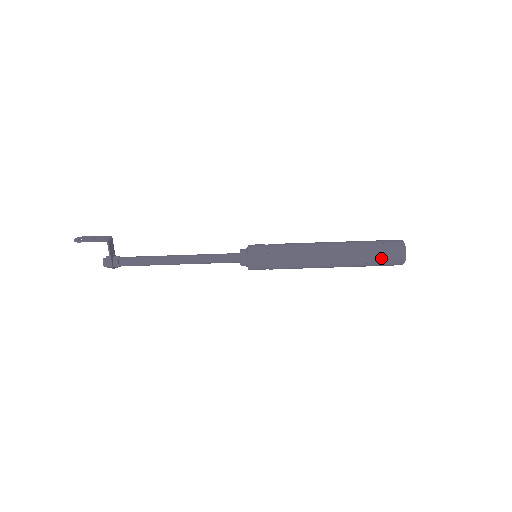
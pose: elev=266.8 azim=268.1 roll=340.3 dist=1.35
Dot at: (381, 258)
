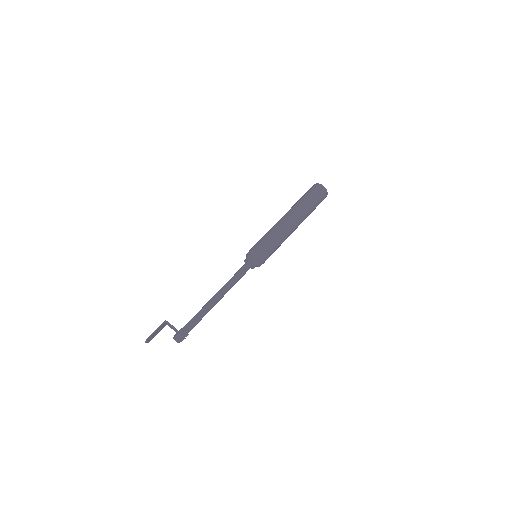
Dot at: (312, 195)
